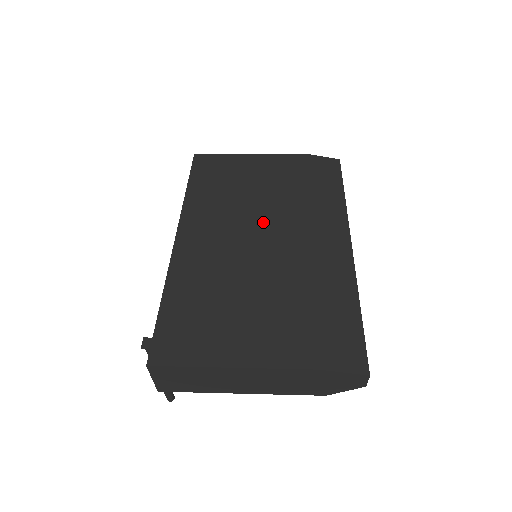
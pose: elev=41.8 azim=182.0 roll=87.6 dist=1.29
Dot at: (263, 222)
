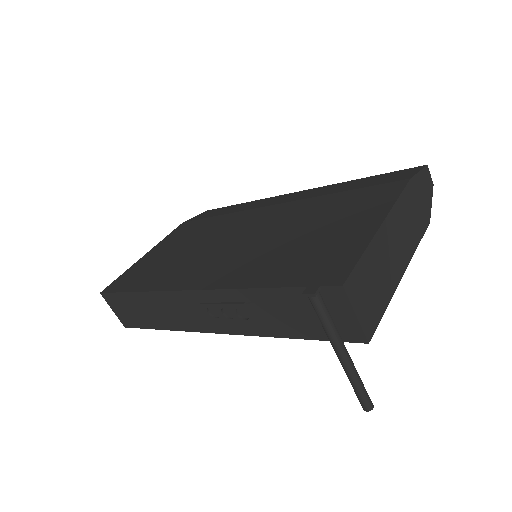
Dot at: (229, 234)
